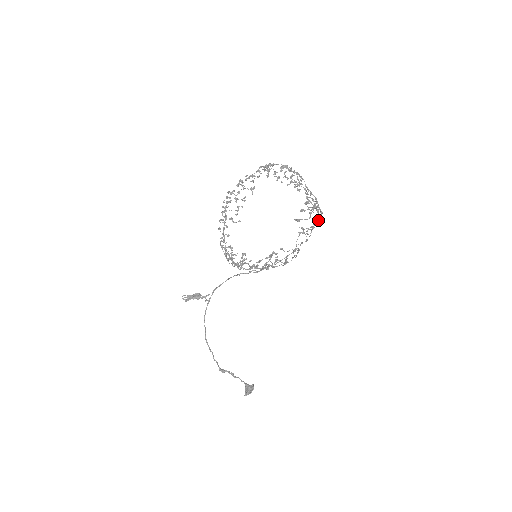
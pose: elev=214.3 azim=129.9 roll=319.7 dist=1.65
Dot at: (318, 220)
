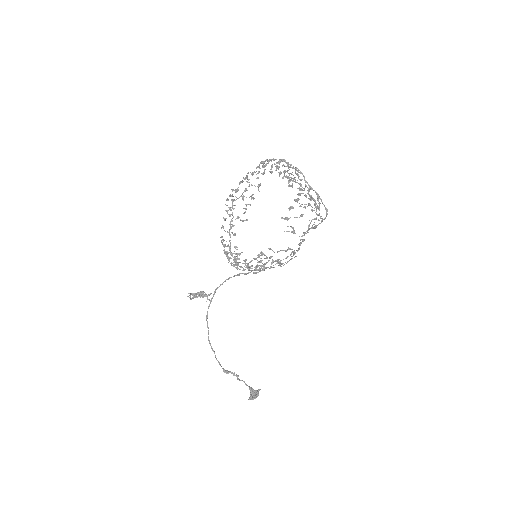
Dot at: occluded
